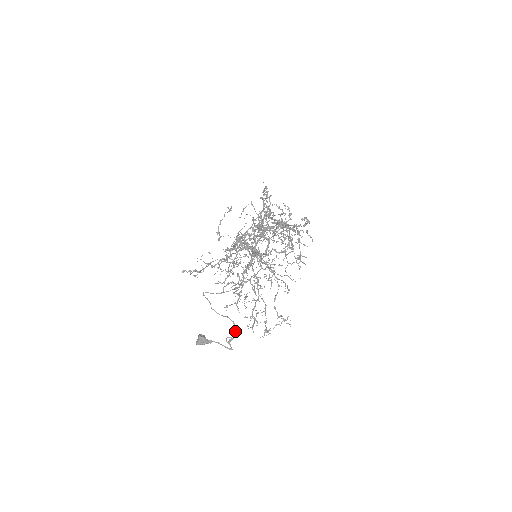
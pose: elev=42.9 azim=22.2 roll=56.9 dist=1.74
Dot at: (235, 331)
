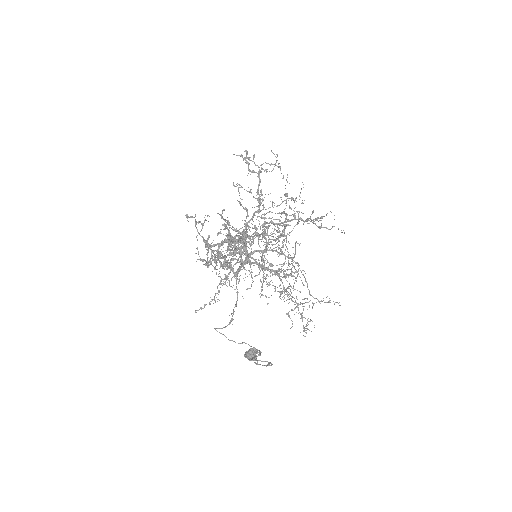
Dot at: occluded
